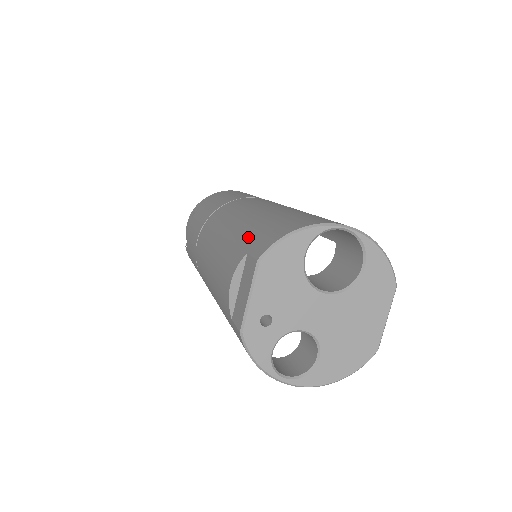
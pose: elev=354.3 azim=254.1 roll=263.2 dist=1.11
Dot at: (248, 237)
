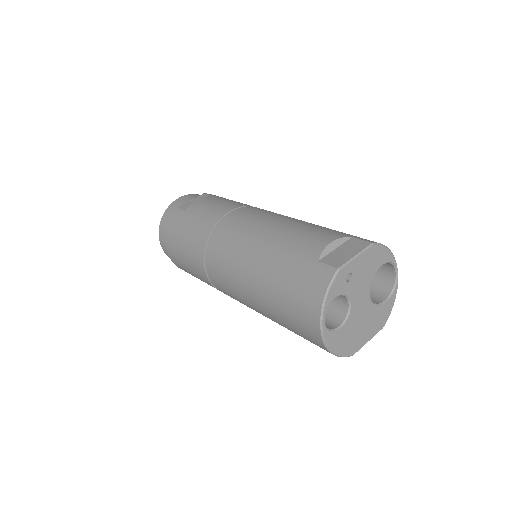
Dot at: (341, 232)
